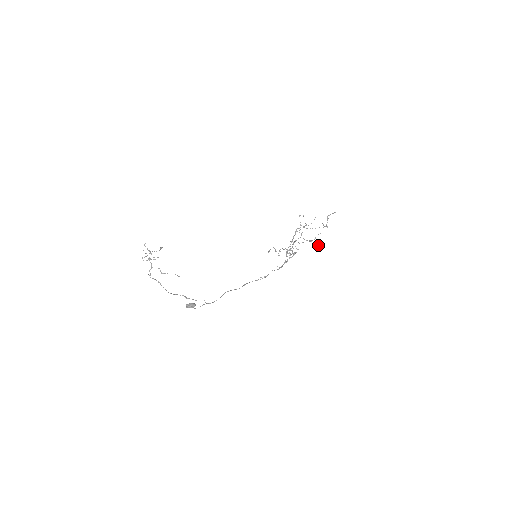
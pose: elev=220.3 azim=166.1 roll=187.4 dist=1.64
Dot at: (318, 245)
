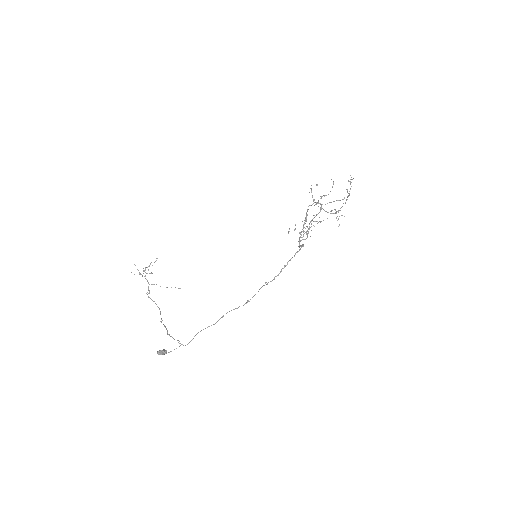
Dot at: (339, 224)
